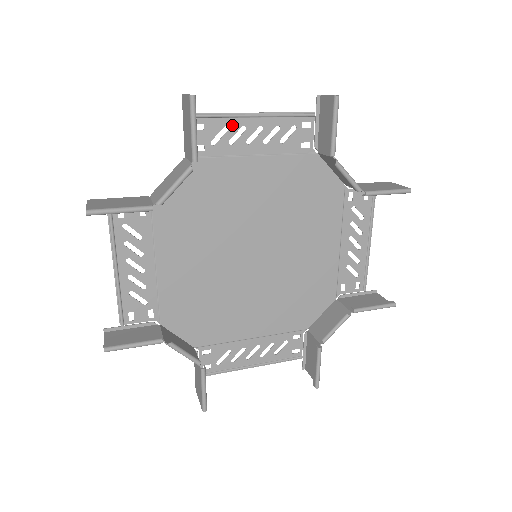
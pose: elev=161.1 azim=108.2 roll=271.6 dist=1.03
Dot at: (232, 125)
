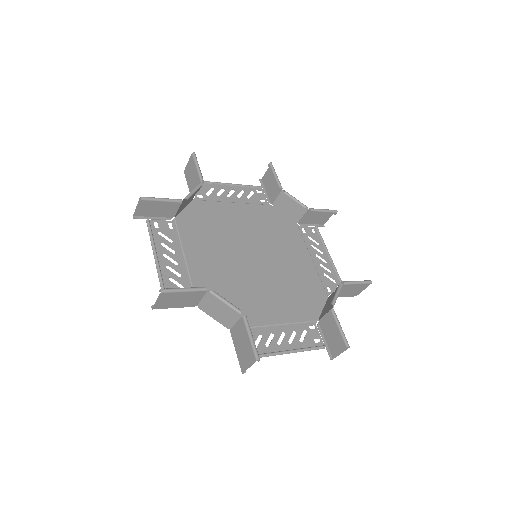
Dot at: (216, 187)
